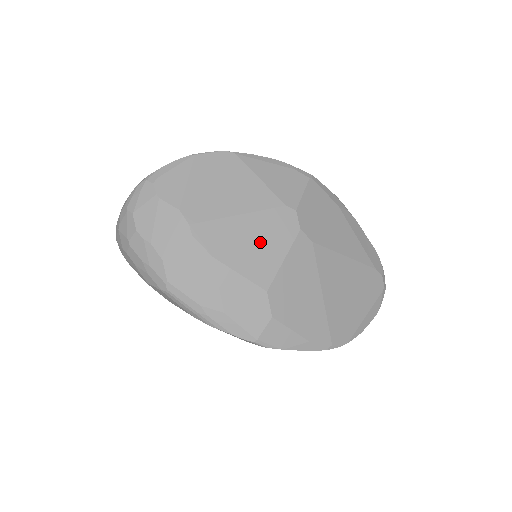
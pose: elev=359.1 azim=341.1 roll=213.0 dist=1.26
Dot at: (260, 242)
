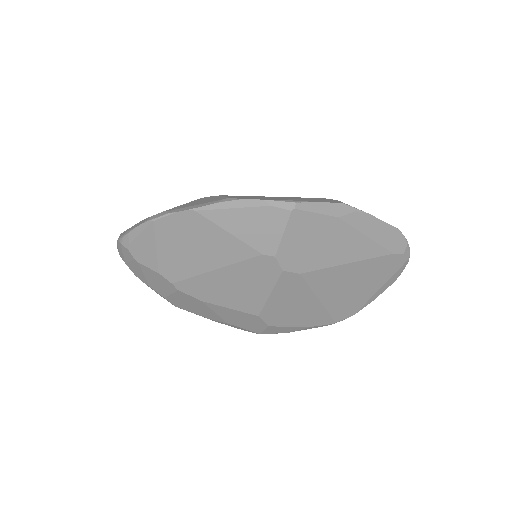
Dot at: (242, 286)
